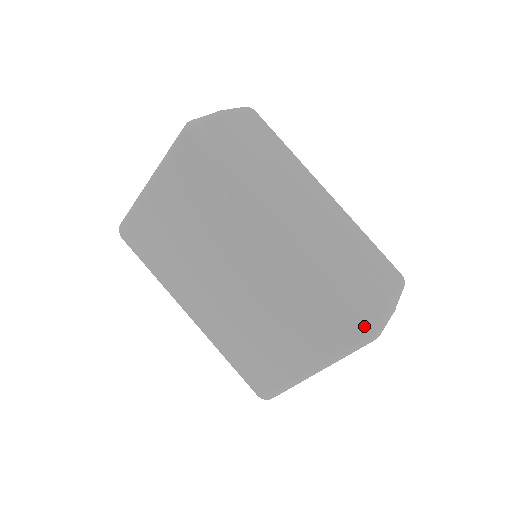
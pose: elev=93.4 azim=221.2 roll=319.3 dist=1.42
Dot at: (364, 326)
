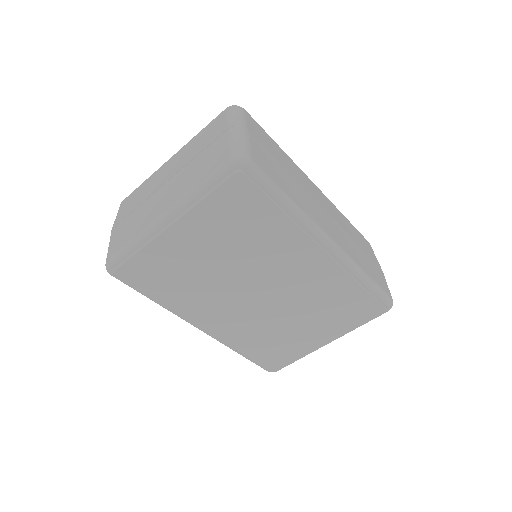
Dot at: (384, 305)
